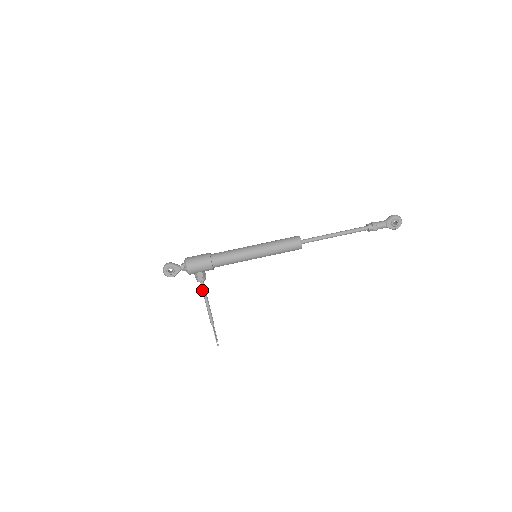
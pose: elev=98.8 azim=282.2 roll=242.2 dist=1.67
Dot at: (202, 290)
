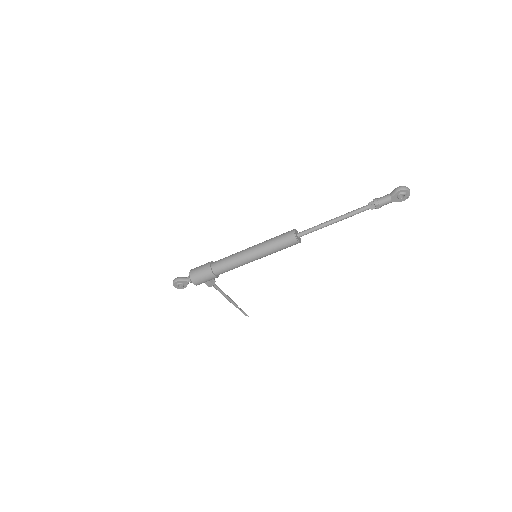
Dot at: (216, 289)
